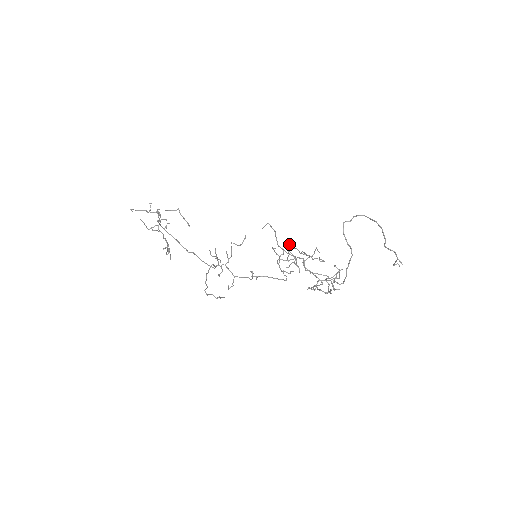
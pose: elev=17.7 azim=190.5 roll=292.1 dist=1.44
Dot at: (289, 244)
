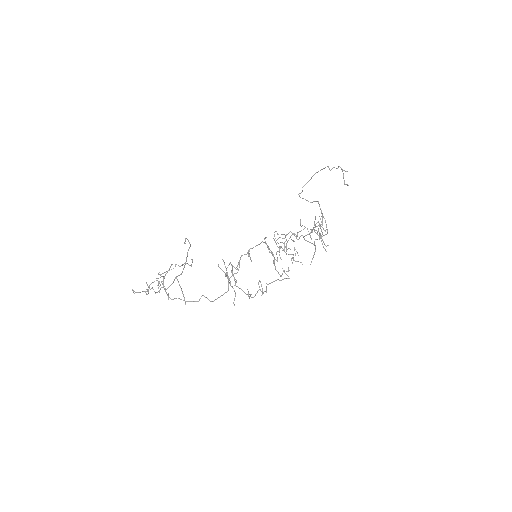
Dot at: (274, 239)
